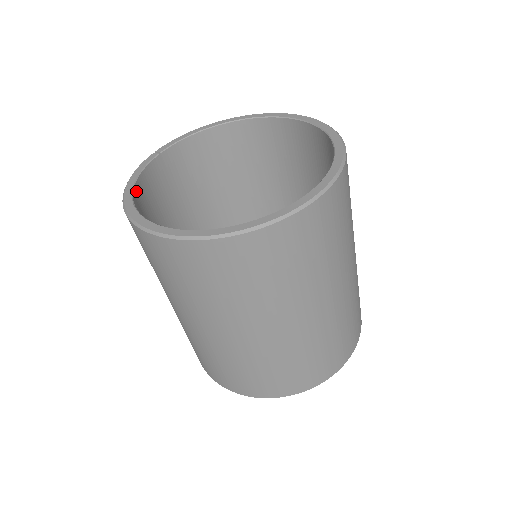
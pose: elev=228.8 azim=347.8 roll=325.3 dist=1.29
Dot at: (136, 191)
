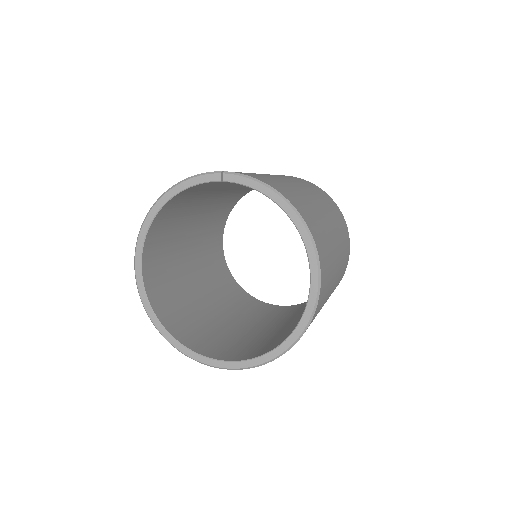
Dot at: (174, 198)
